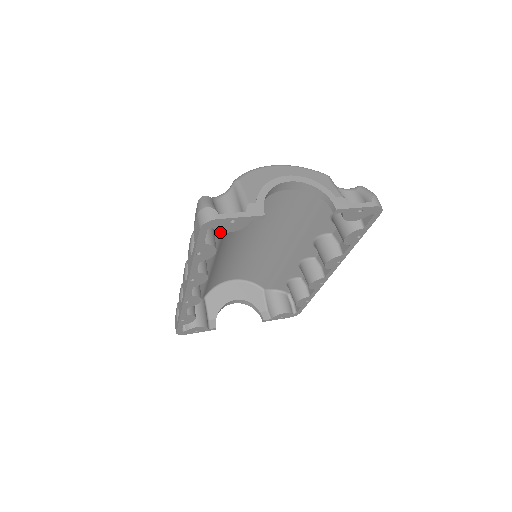
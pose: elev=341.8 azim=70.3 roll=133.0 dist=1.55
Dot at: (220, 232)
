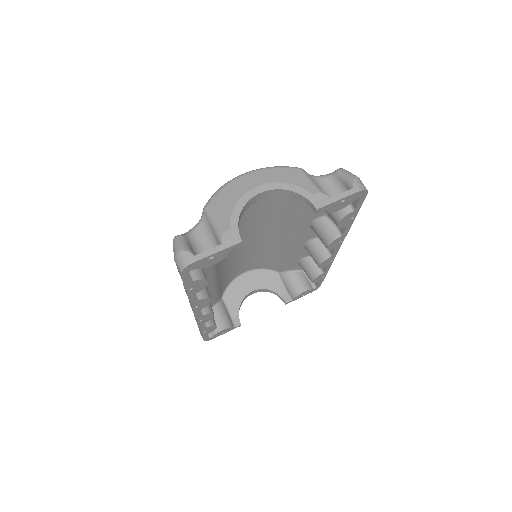
Dot at: occluded
